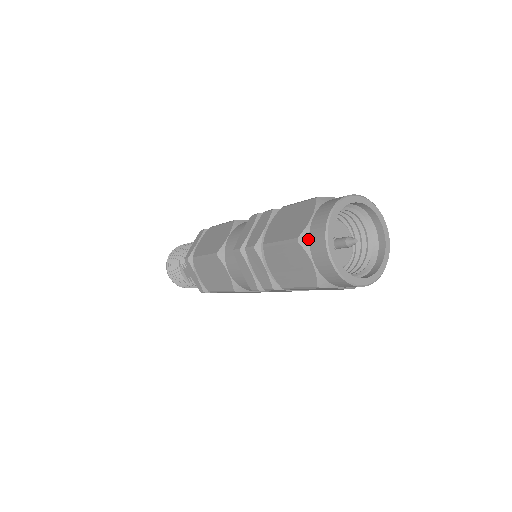
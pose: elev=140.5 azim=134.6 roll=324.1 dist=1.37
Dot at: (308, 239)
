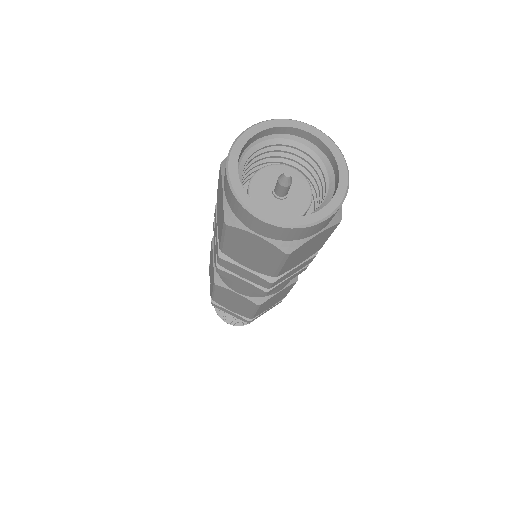
Dot at: occluded
